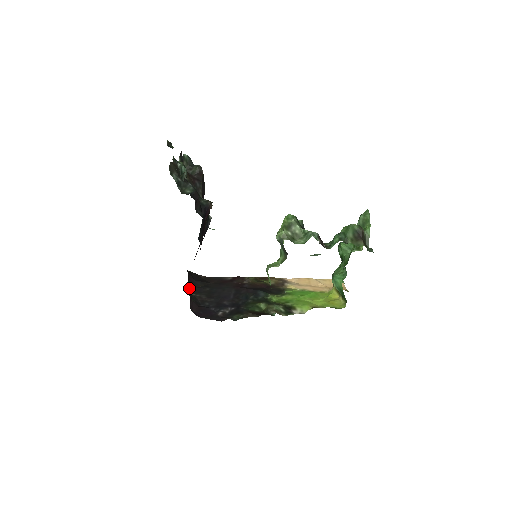
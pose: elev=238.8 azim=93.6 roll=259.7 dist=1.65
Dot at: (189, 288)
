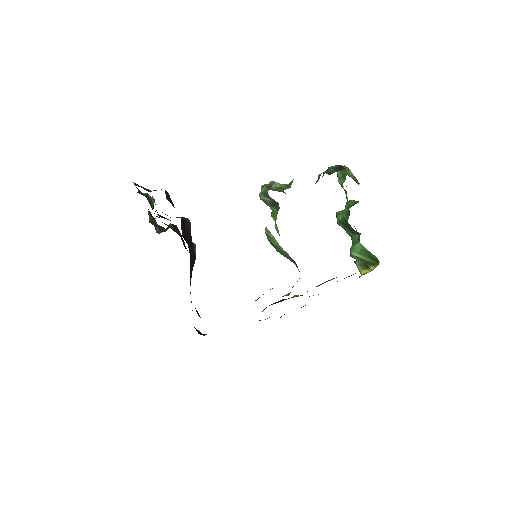
Dot at: occluded
